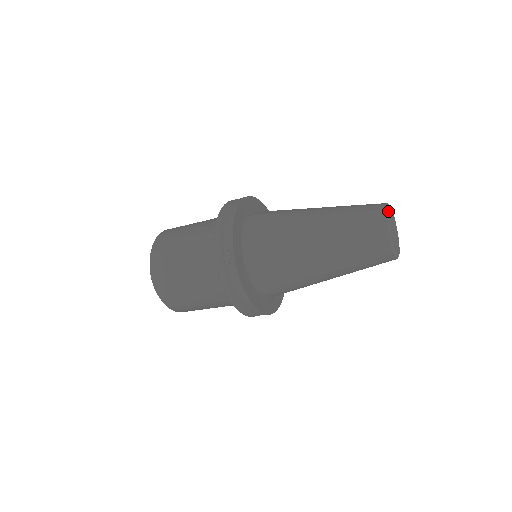
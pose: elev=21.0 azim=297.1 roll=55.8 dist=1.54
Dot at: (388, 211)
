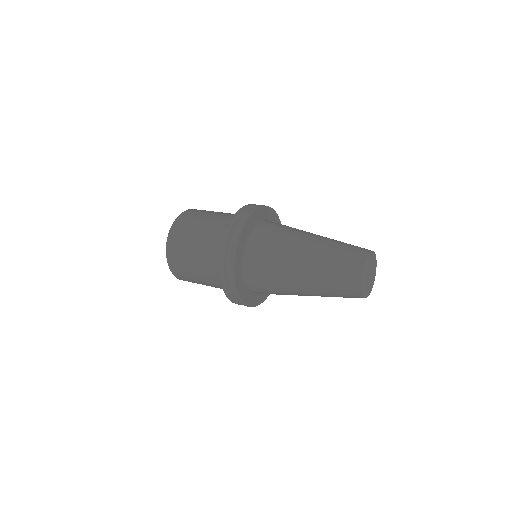
Dot at: (371, 257)
